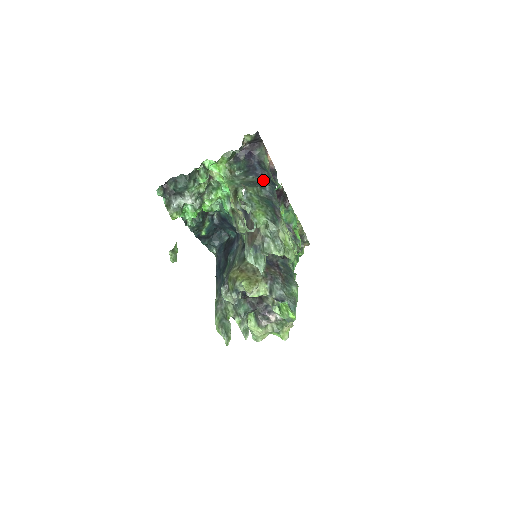
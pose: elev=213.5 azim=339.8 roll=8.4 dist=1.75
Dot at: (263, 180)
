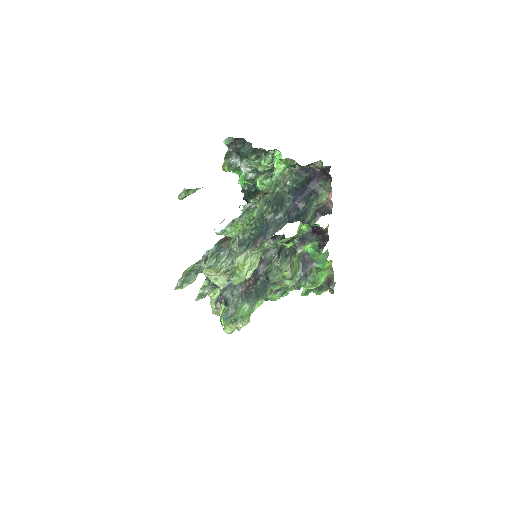
Dot at: (291, 207)
